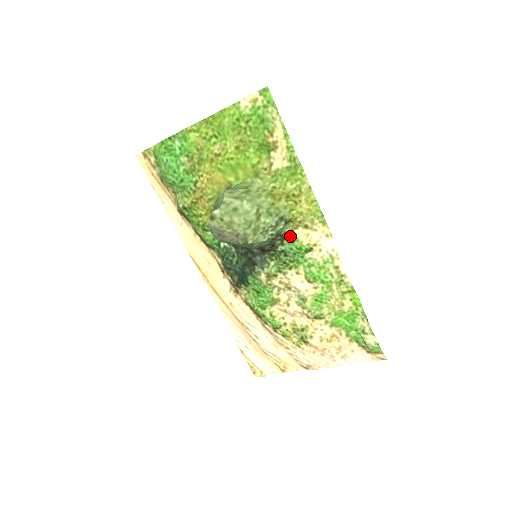
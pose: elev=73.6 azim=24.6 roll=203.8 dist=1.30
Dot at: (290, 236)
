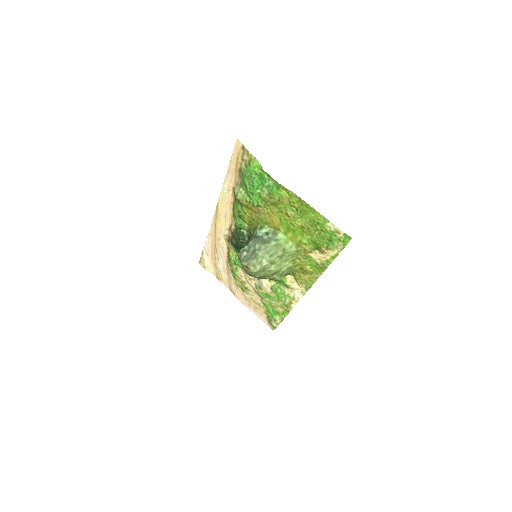
Dot at: occluded
